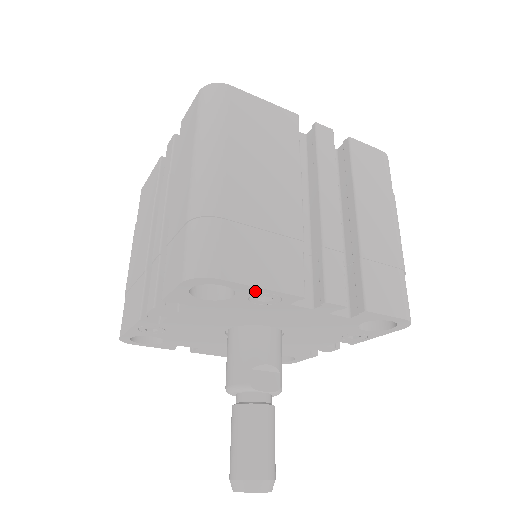
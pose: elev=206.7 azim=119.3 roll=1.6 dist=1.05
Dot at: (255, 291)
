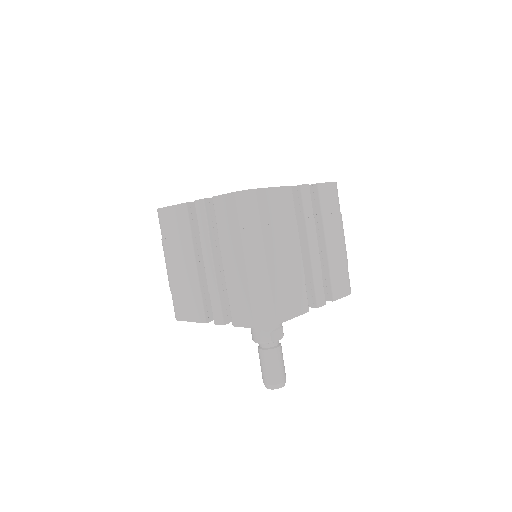
Dot at: occluded
